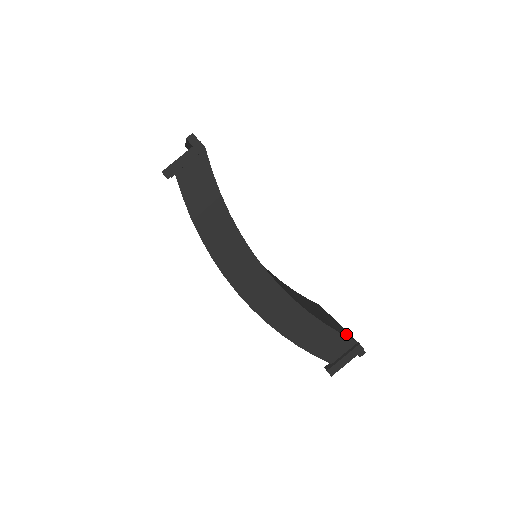
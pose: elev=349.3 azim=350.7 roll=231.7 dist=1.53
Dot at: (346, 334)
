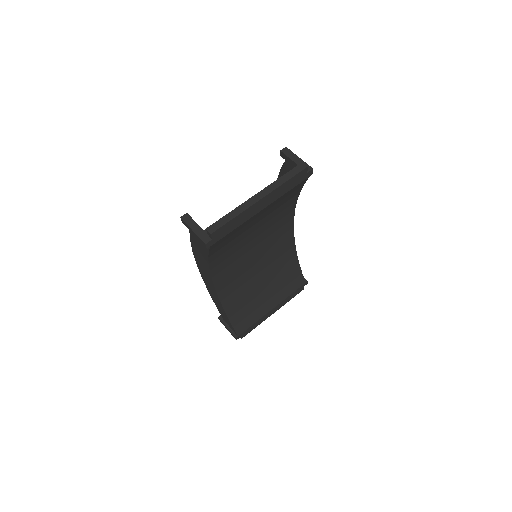
Dot at: (241, 327)
